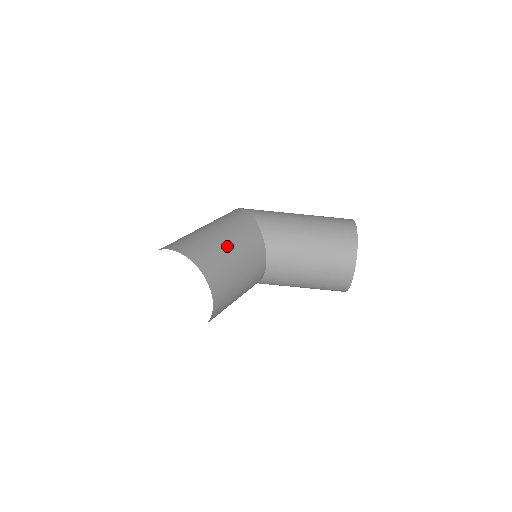
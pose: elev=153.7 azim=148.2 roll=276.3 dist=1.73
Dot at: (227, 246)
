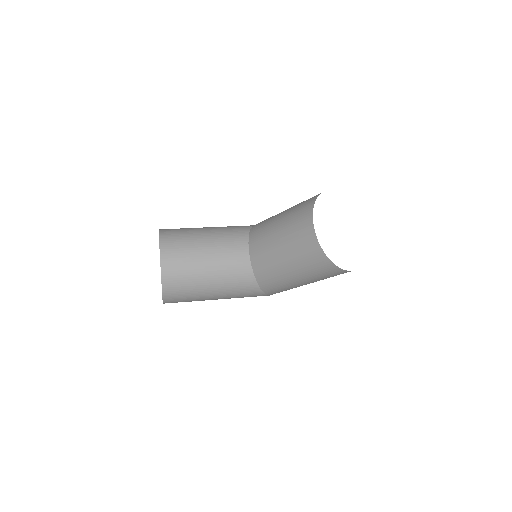
Dot at: (202, 228)
